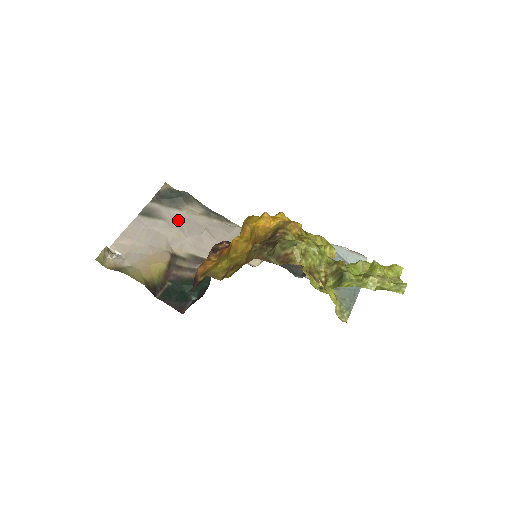
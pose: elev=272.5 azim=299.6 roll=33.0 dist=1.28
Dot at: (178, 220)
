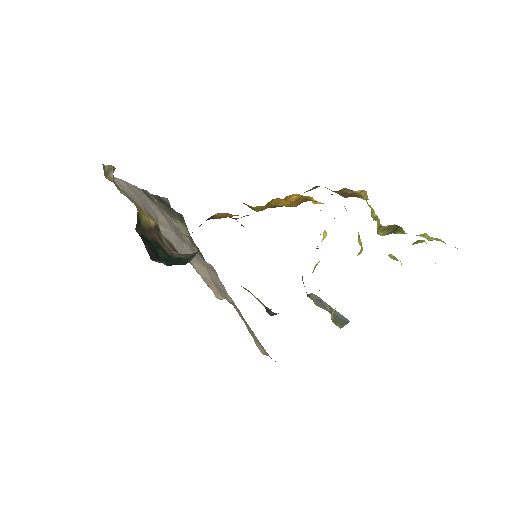
Dot at: (169, 220)
